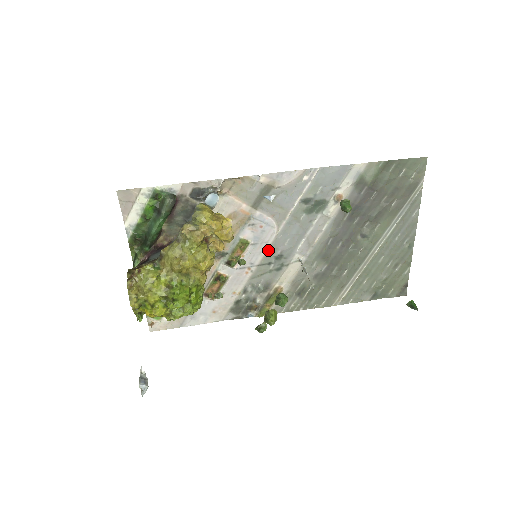
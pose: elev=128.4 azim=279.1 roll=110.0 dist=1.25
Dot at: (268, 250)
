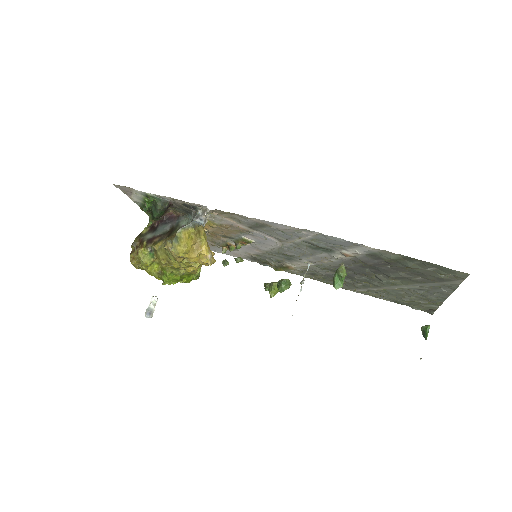
Dot at: (274, 249)
